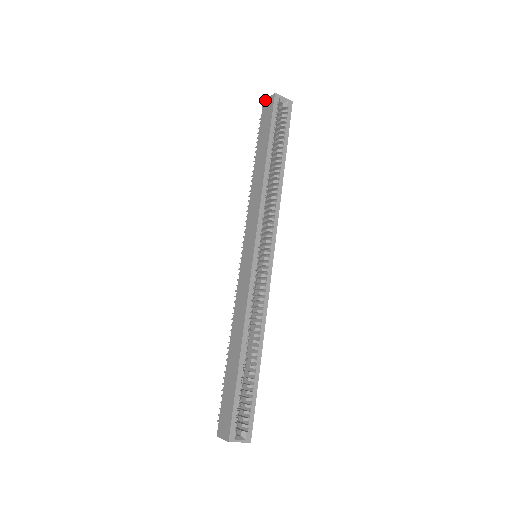
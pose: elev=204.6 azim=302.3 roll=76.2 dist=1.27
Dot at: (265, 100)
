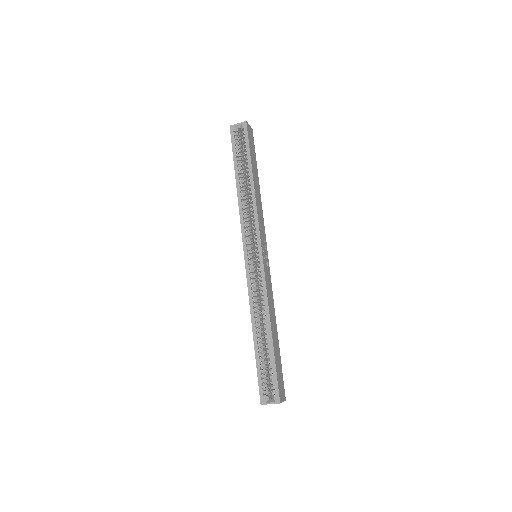
Dot at: occluded
